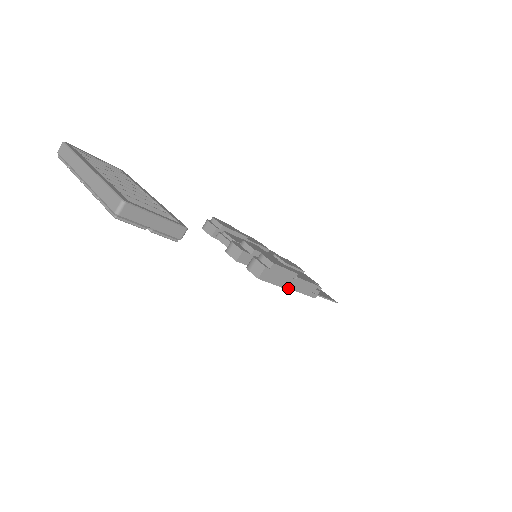
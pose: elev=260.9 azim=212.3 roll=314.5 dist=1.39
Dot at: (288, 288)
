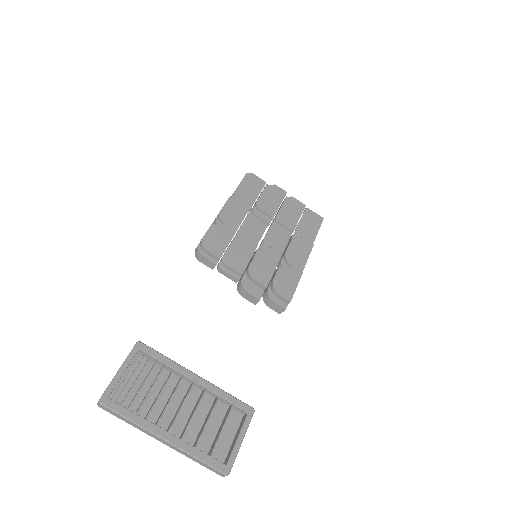
Dot at: occluded
